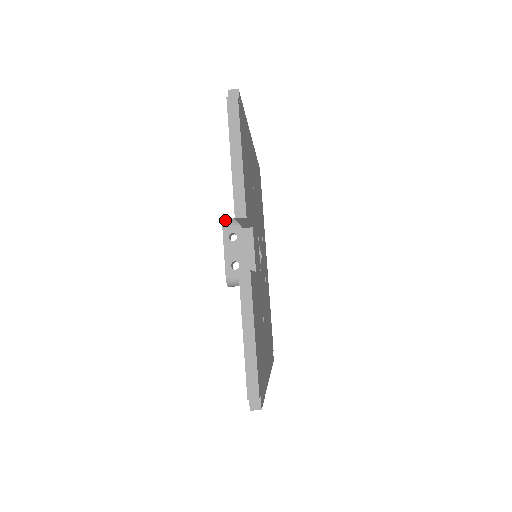
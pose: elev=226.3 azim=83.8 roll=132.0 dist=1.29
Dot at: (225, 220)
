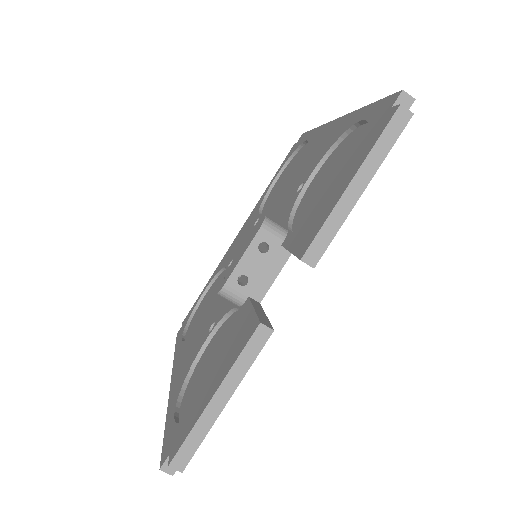
Dot at: (268, 220)
